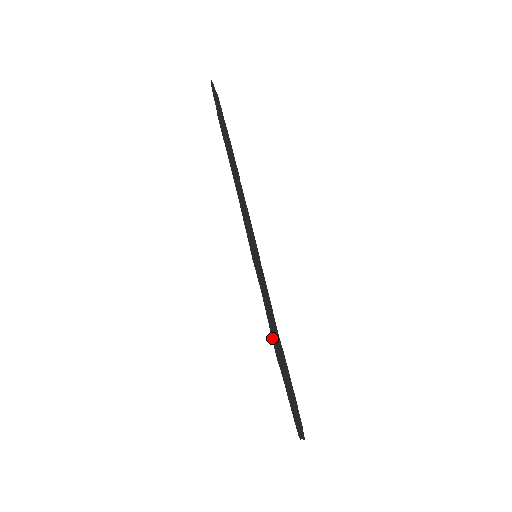
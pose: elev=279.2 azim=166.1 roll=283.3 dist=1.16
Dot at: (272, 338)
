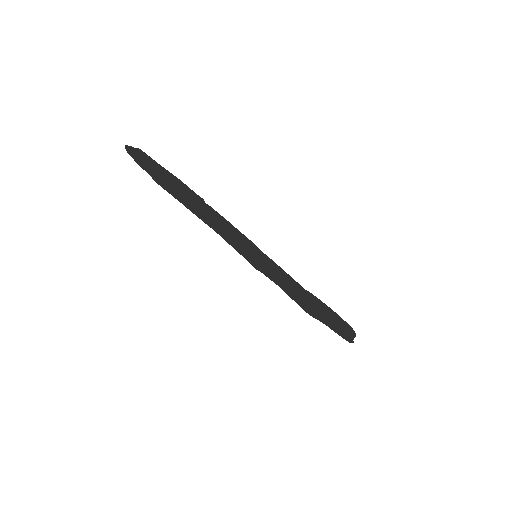
Dot at: (301, 306)
